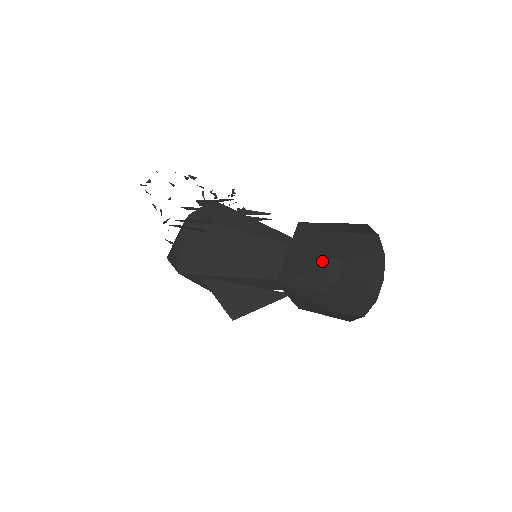
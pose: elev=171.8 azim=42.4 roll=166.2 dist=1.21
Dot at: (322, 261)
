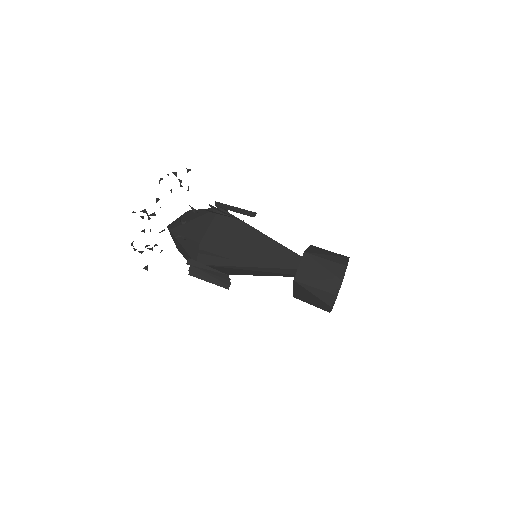
Dot at: (324, 309)
